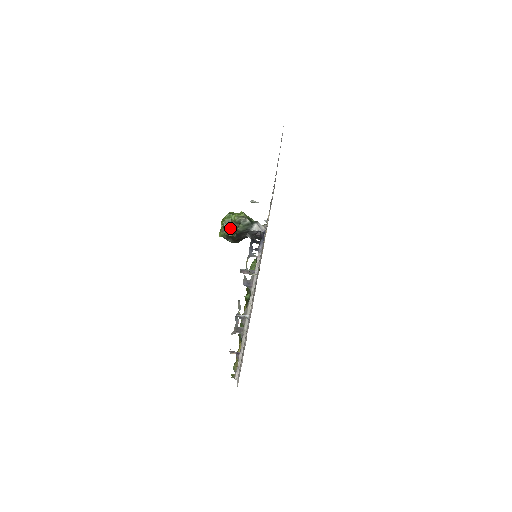
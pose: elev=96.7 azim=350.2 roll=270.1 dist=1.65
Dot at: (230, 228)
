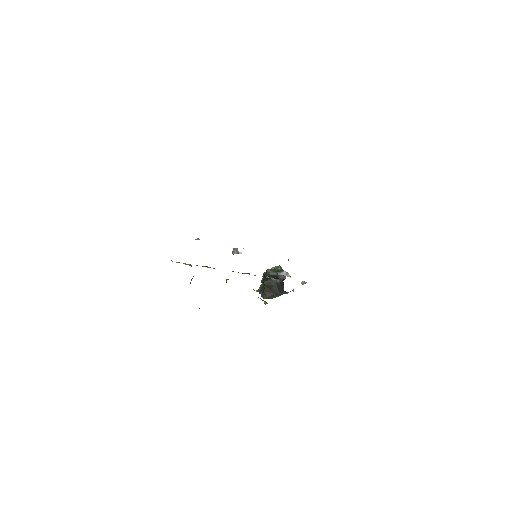
Dot at: occluded
